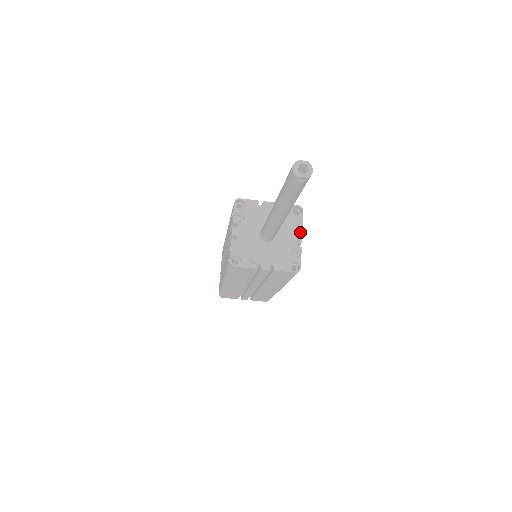
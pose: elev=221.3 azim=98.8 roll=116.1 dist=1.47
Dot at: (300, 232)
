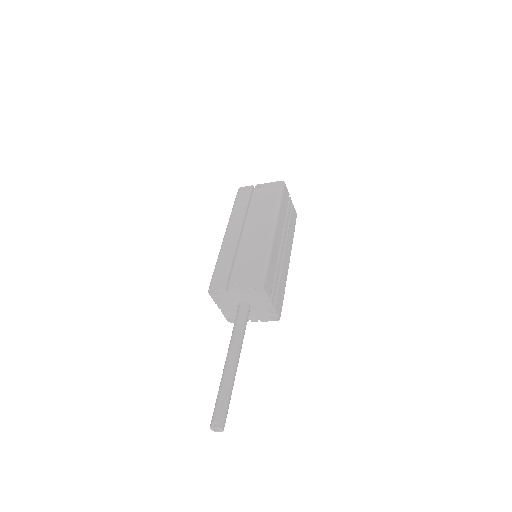
Dot at: (270, 296)
